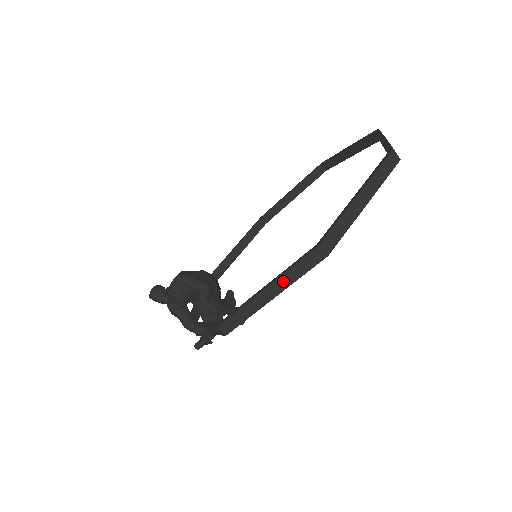
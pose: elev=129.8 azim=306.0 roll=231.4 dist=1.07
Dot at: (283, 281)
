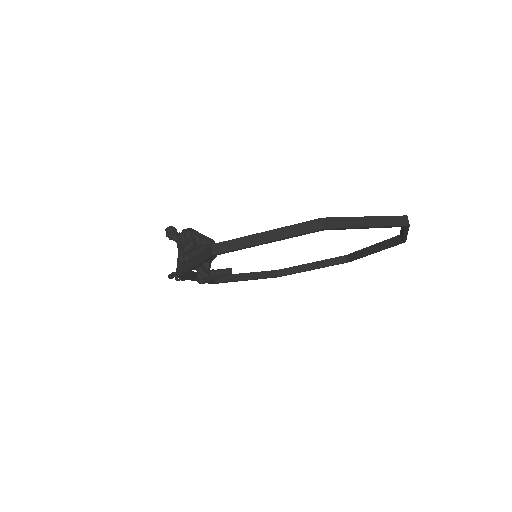
Dot at: (197, 258)
